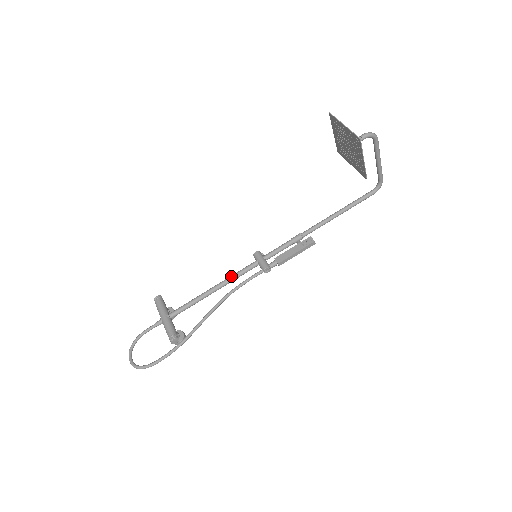
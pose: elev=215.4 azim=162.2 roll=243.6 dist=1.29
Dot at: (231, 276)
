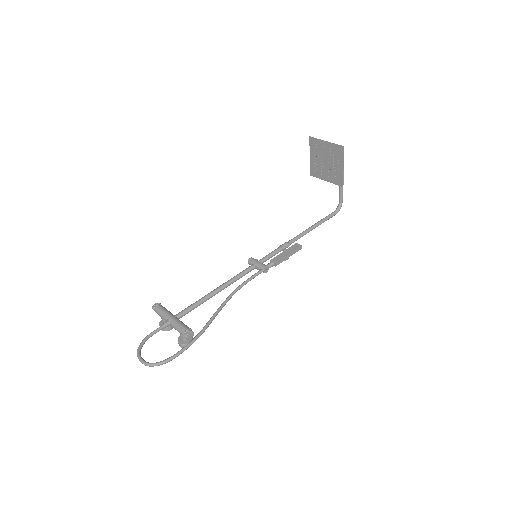
Dot at: occluded
